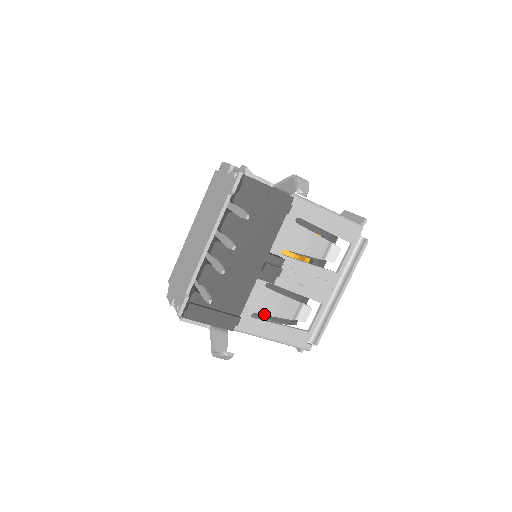
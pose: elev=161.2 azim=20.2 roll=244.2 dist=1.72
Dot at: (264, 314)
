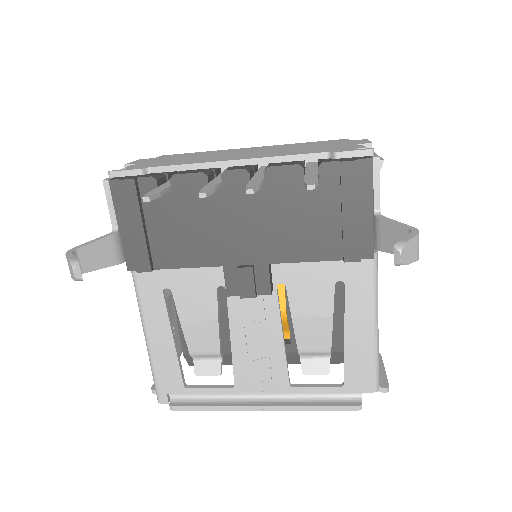
Dot at: (177, 307)
